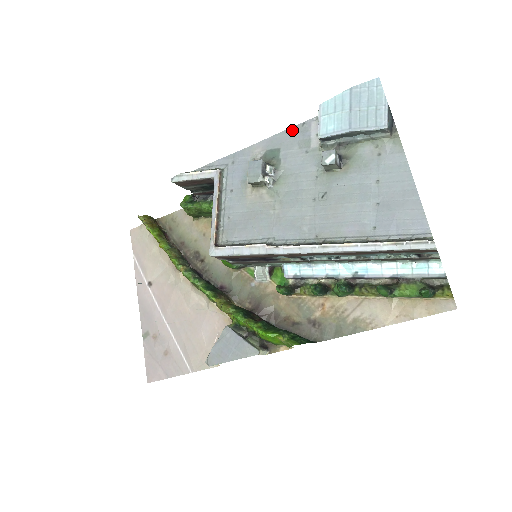
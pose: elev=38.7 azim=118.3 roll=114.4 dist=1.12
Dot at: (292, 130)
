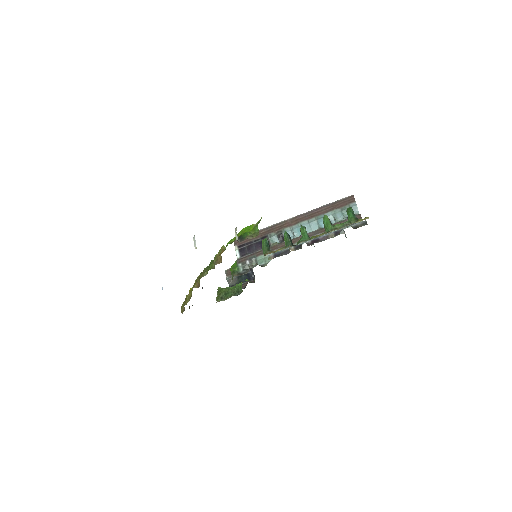
Dot at: occluded
